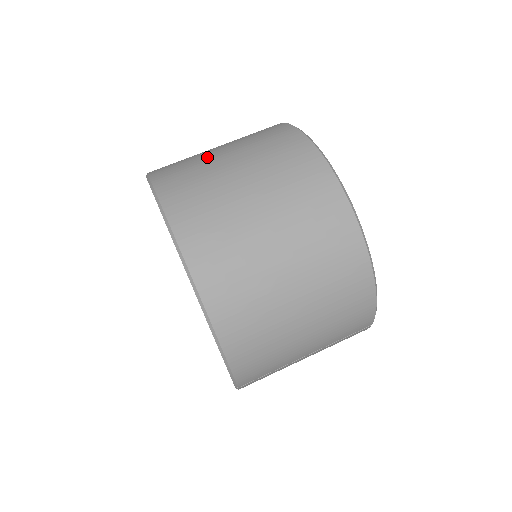
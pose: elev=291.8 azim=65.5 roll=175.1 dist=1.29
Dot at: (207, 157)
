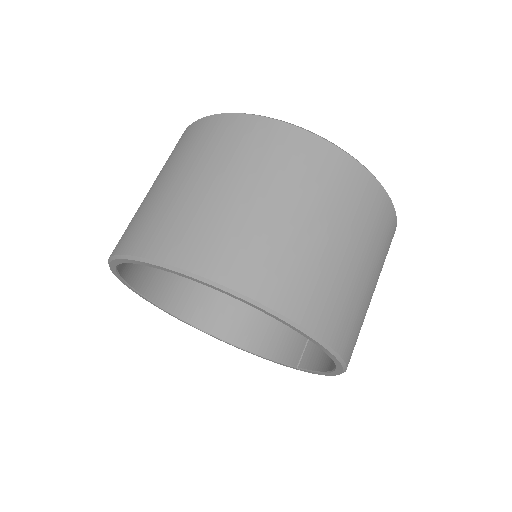
Dot at: (270, 225)
